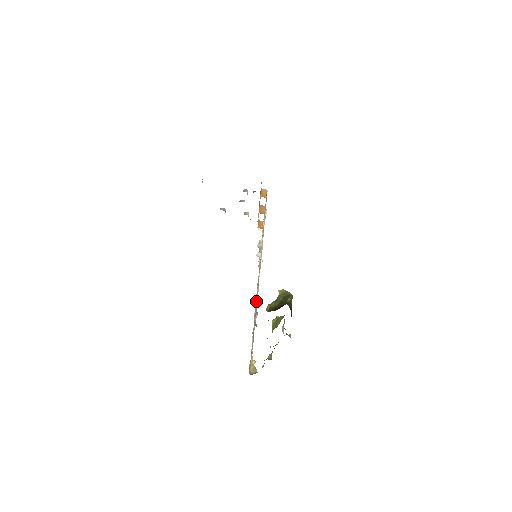
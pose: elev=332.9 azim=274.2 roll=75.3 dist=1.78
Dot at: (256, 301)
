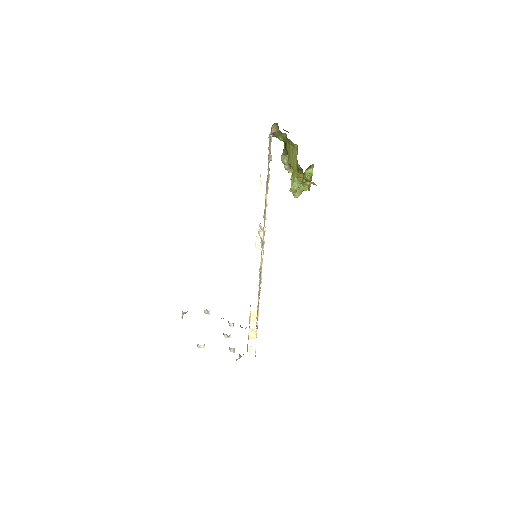
Dot at: occluded
